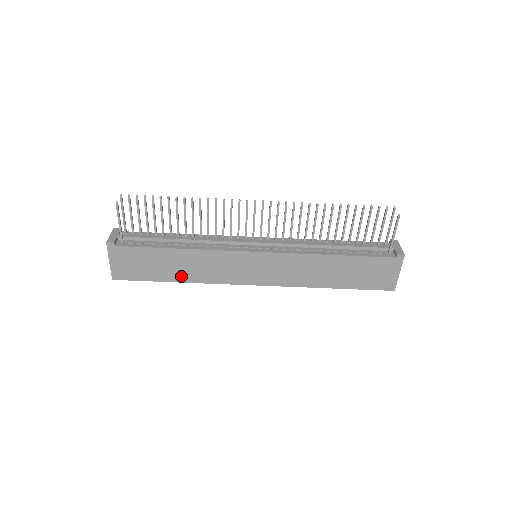
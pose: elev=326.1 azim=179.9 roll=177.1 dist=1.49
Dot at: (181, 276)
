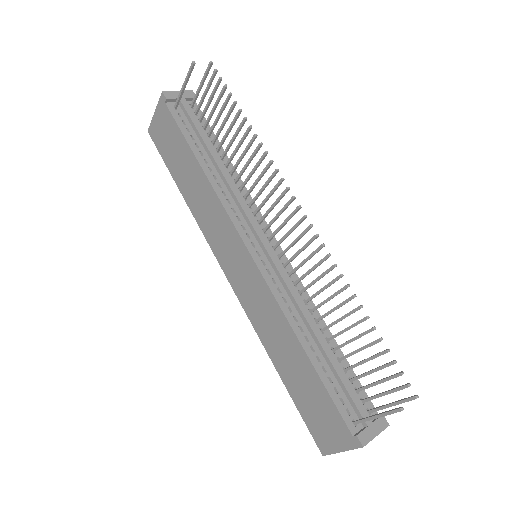
Dot at: (187, 192)
